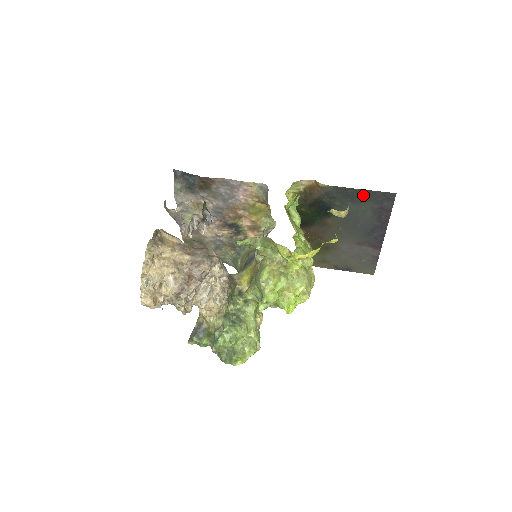
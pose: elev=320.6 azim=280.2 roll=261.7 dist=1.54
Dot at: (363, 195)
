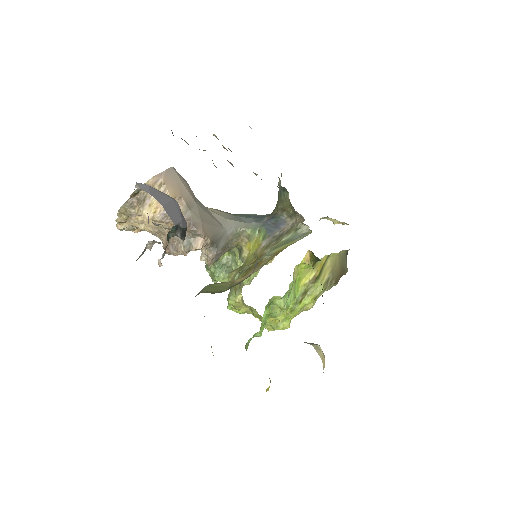
Dot at: occluded
